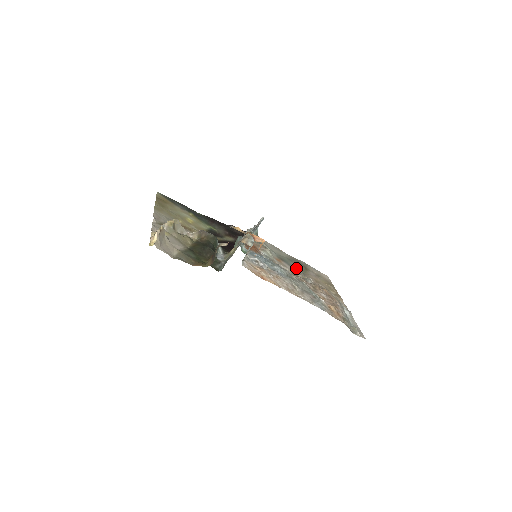
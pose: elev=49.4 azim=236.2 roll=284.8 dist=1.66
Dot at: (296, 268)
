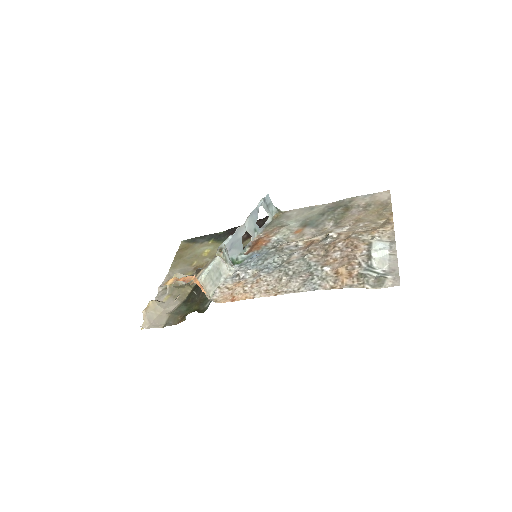
Dot at: (326, 223)
